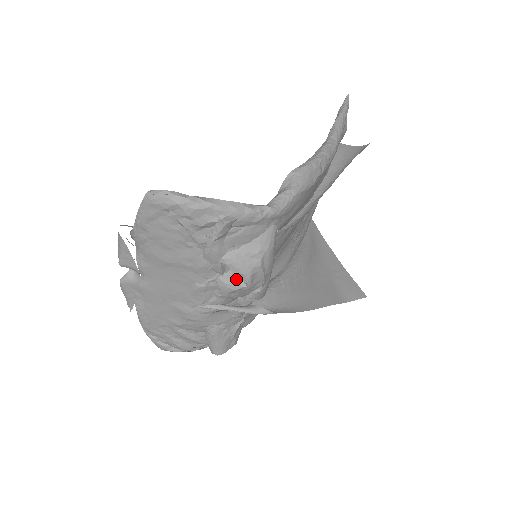
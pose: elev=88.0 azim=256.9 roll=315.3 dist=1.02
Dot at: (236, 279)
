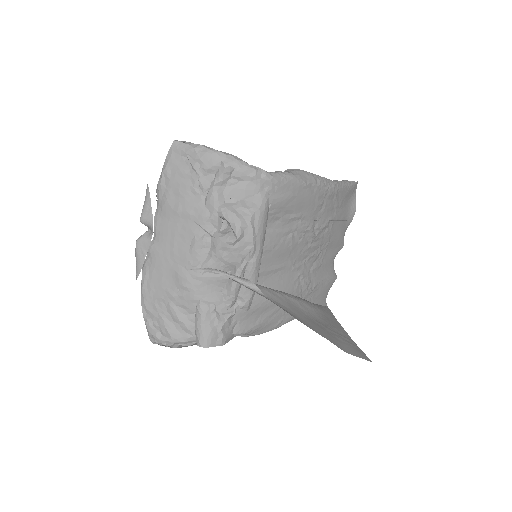
Dot at: (228, 233)
